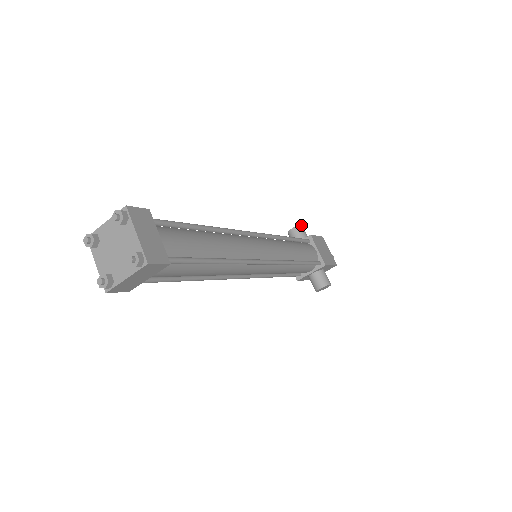
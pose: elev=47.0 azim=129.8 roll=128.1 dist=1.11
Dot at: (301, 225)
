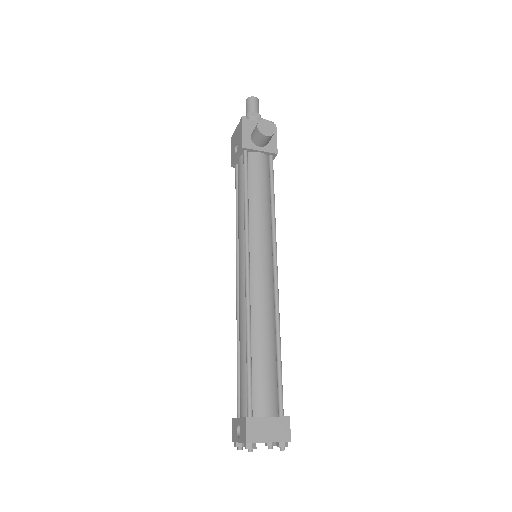
Dot at: occluded
